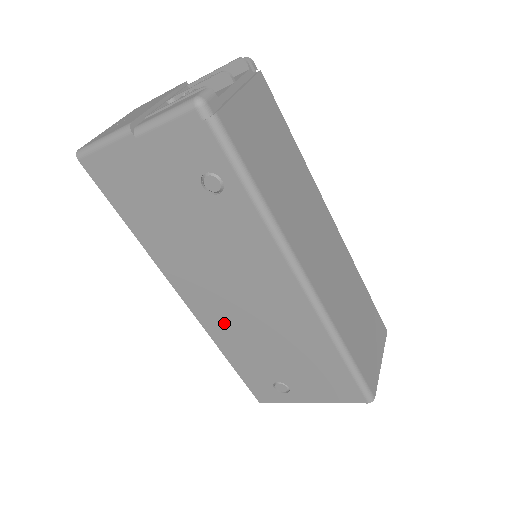
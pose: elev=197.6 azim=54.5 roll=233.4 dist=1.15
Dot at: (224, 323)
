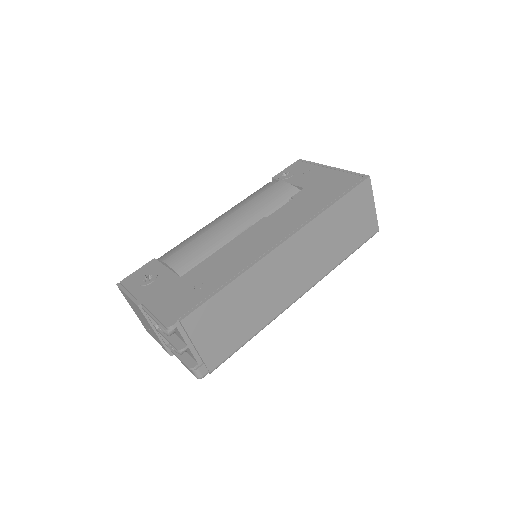
Dot at: occluded
